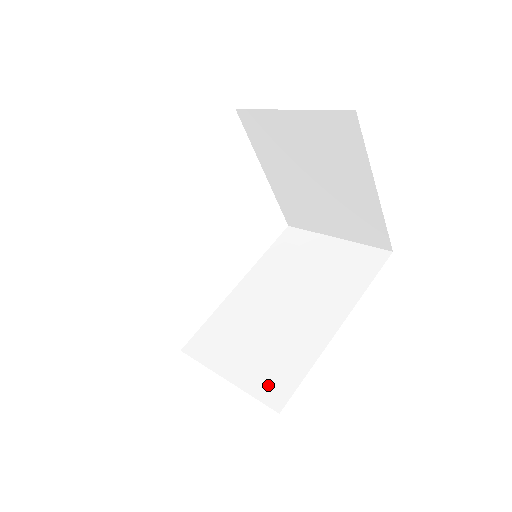
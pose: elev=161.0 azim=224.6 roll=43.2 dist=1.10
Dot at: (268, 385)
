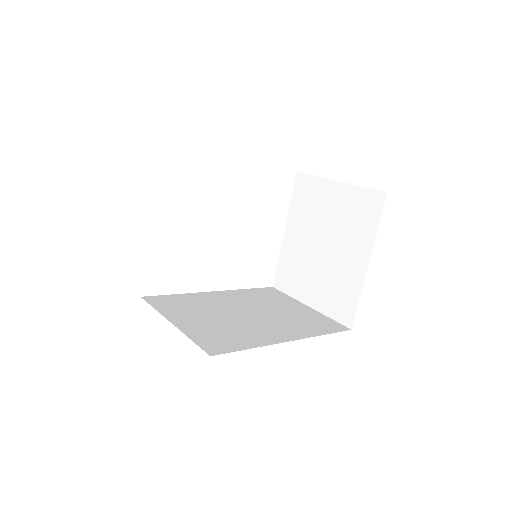
Dot at: (209, 340)
